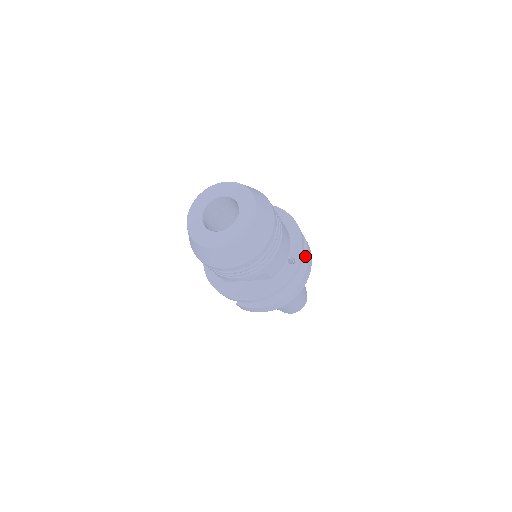
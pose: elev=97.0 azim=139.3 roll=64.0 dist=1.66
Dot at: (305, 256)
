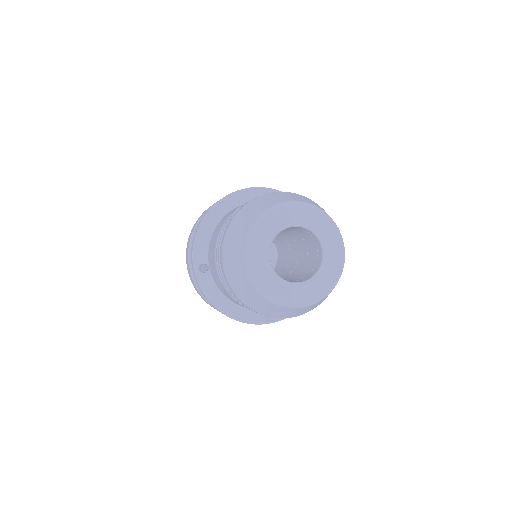
Dot at: occluded
